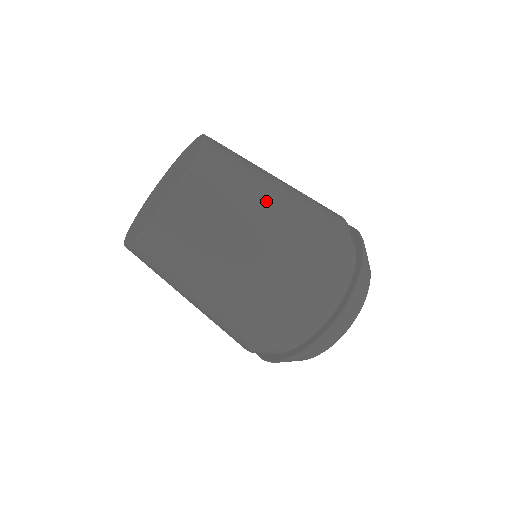
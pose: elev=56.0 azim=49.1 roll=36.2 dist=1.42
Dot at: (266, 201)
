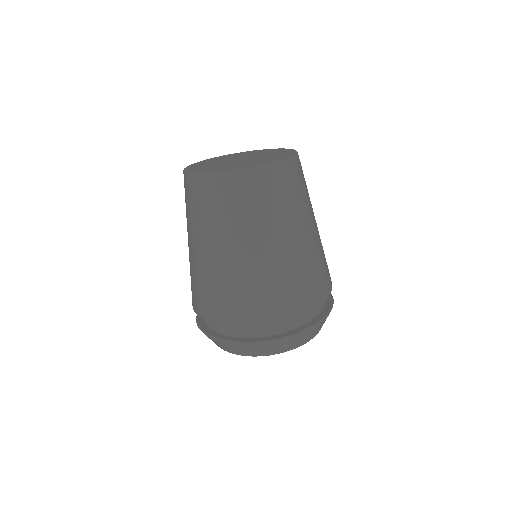
Dot at: occluded
